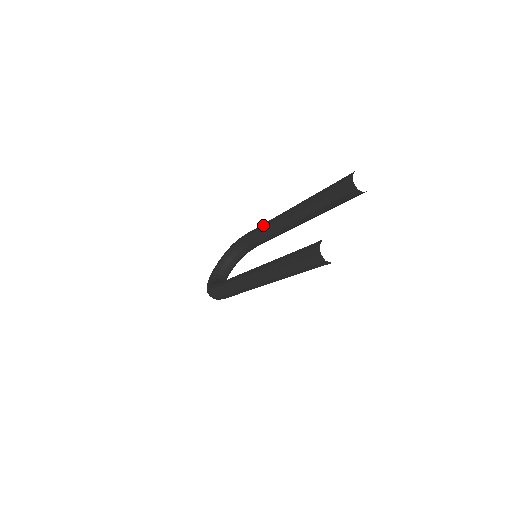
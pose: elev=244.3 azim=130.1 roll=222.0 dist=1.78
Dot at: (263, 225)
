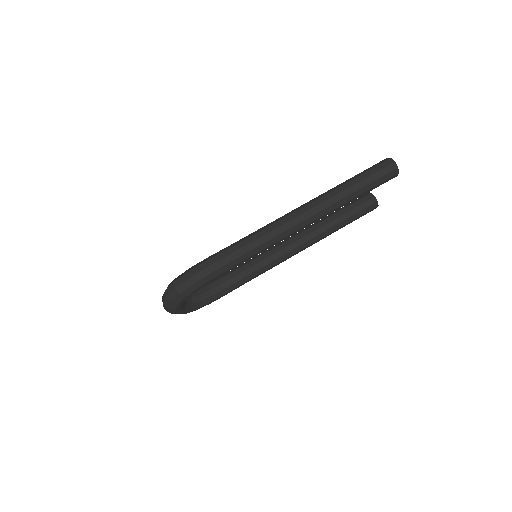
Dot at: (251, 259)
